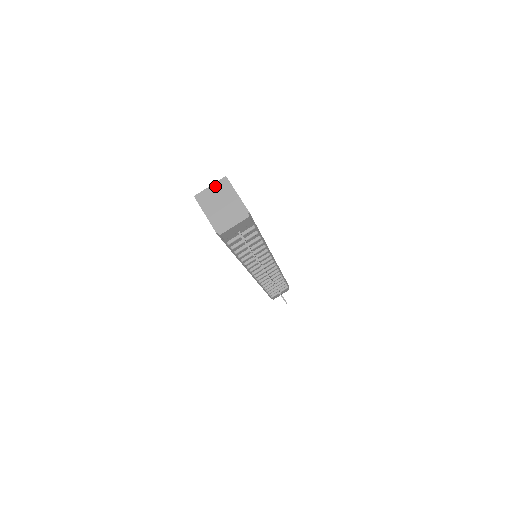
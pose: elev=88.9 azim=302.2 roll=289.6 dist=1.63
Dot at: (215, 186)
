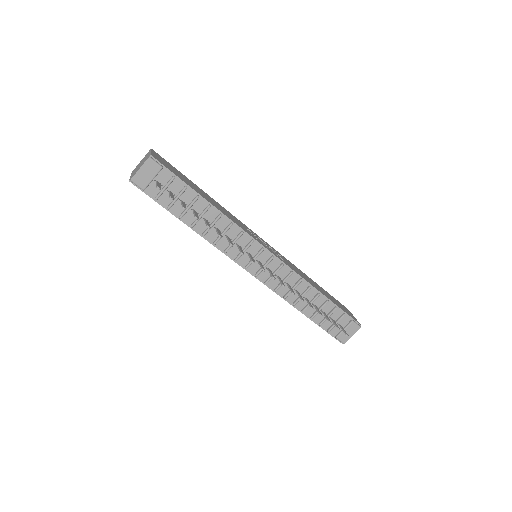
Dot at: (143, 158)
